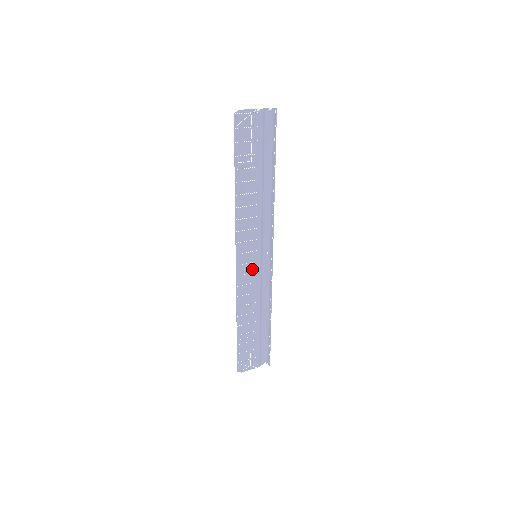
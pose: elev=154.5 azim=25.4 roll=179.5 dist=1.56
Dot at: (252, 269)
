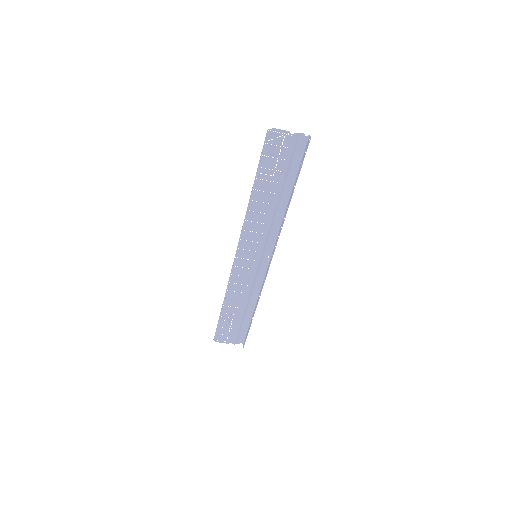
Dot at: (249, 265)
